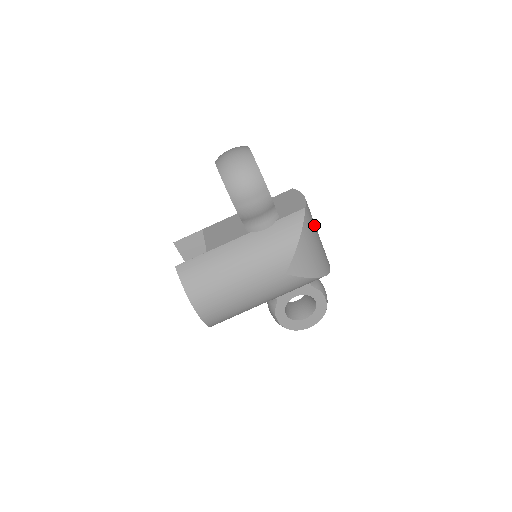
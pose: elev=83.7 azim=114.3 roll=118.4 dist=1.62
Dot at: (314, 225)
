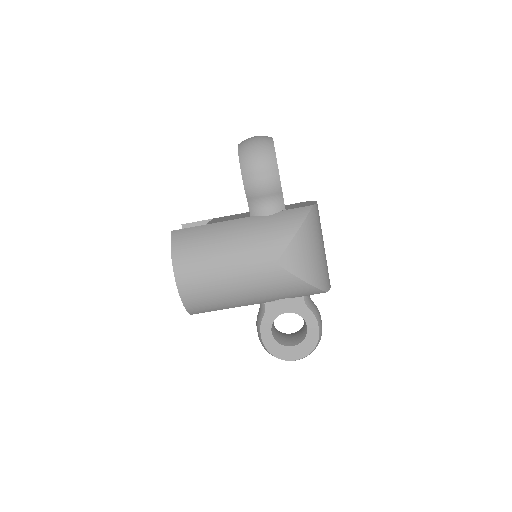
Dot at: (320, 232)
